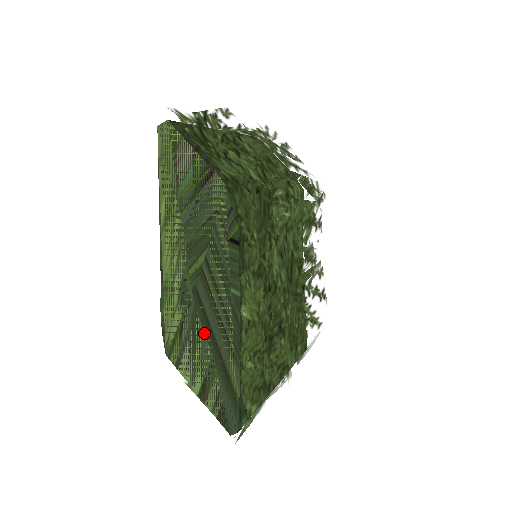
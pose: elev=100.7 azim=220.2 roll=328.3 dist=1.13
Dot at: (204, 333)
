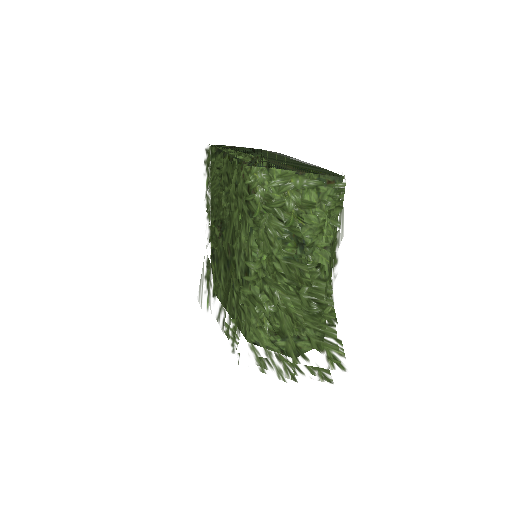
Dot at: (281, 163)
